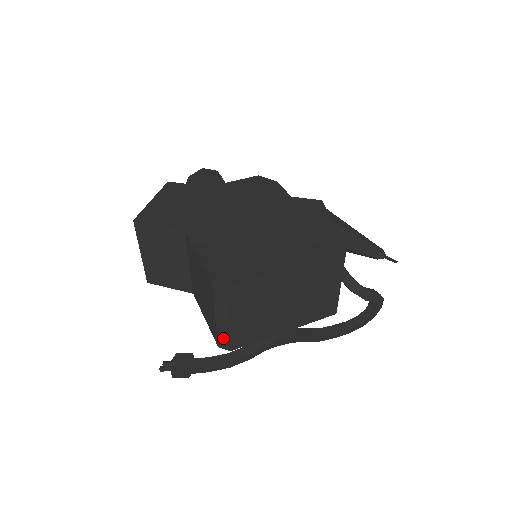
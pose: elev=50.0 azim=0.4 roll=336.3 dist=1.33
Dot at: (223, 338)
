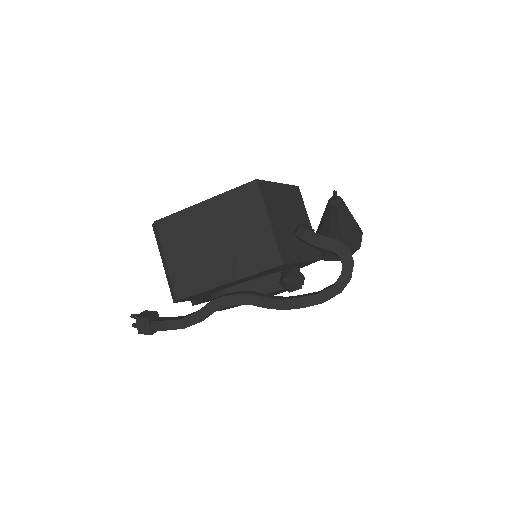
Dot at: (171, 287)
